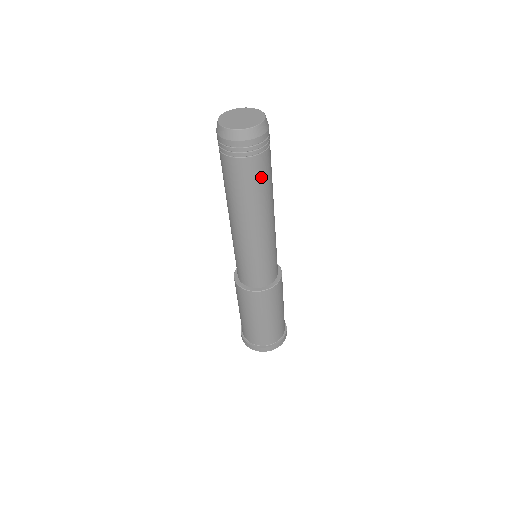
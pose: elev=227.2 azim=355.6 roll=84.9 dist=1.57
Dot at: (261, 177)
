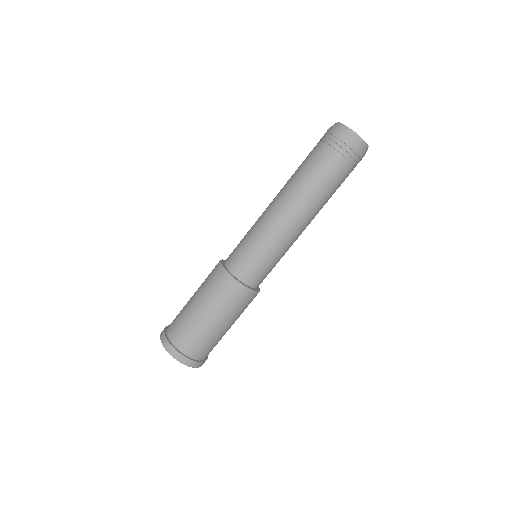
Dot at: (336, 182)
